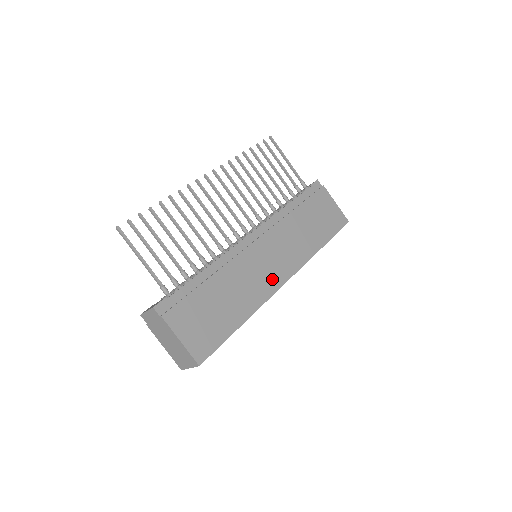
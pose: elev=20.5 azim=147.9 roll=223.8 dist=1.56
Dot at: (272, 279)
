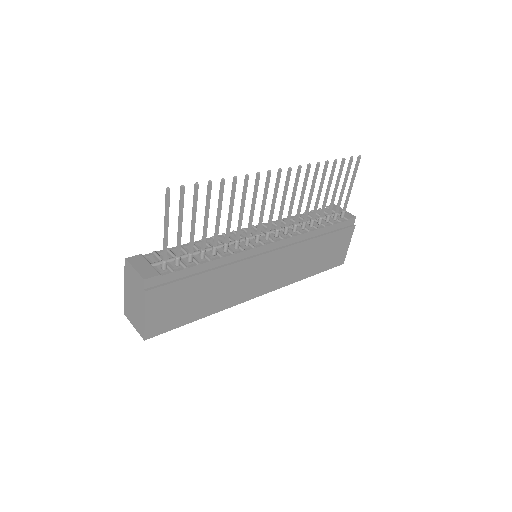
Dot at: (252, 290)
